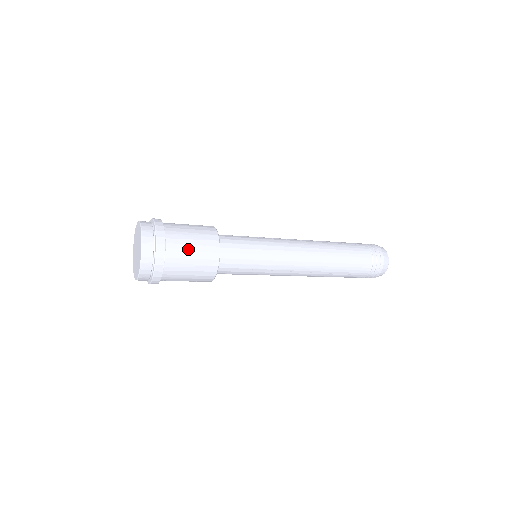
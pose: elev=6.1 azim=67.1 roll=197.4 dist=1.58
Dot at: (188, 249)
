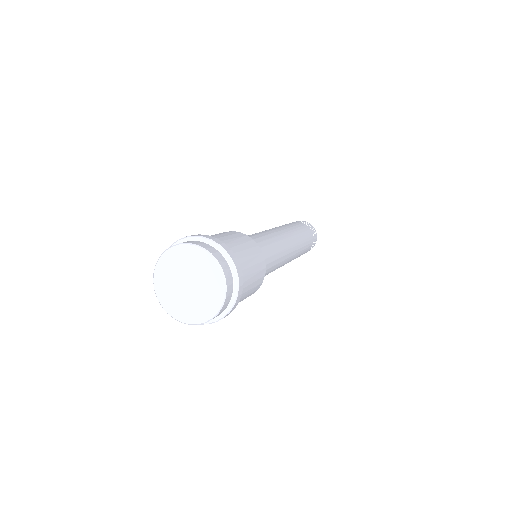
Dot at: (245, 295)
